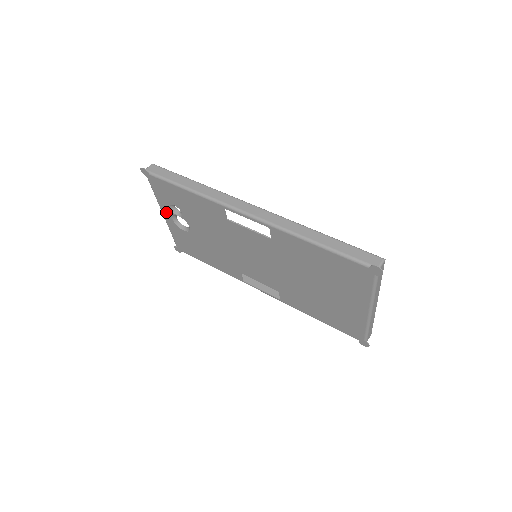
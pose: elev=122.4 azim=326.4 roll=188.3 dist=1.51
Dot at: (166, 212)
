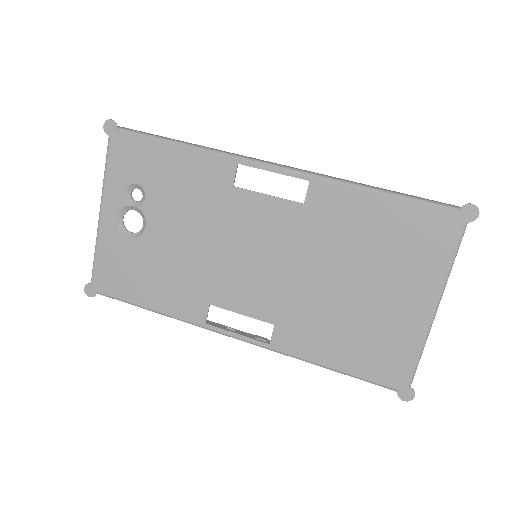
Dot at: (110, 205)
